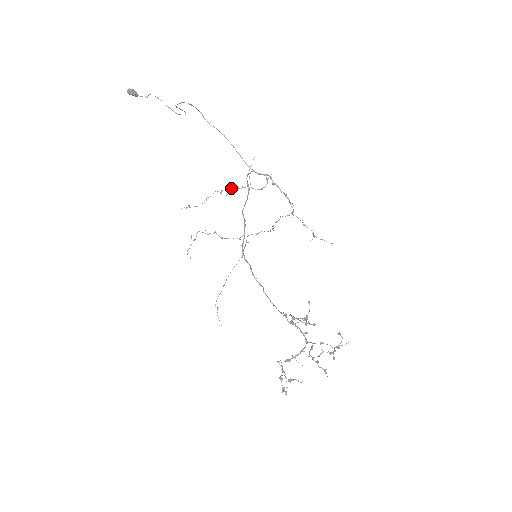
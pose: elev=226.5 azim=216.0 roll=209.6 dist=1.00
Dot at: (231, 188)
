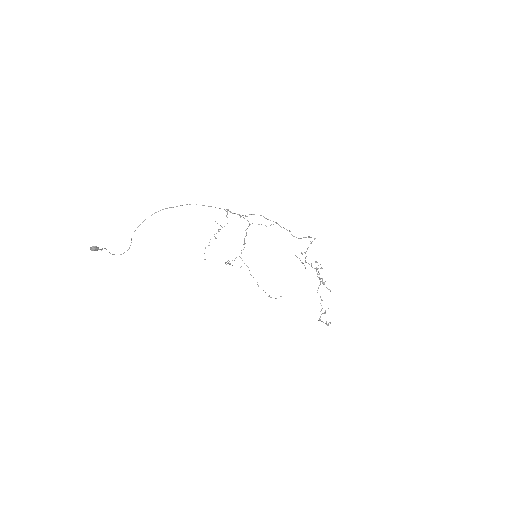
Dot at: occluded
